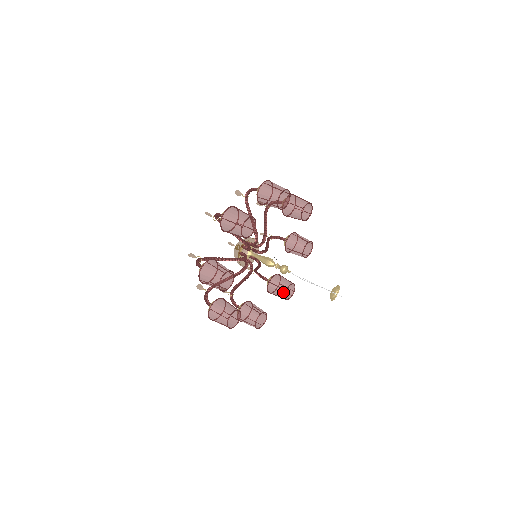
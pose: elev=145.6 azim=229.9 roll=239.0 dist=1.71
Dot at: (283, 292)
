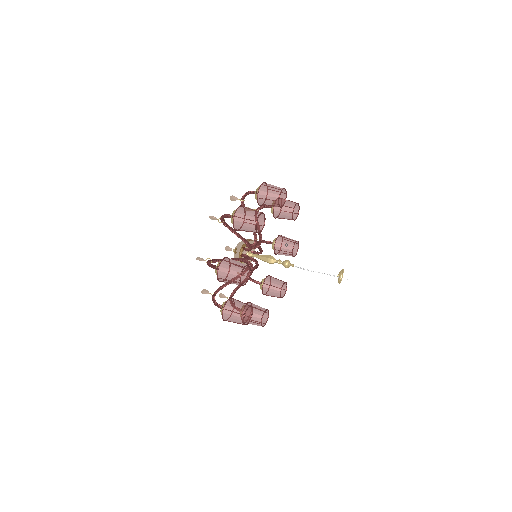
Dot at: (261, 312)
